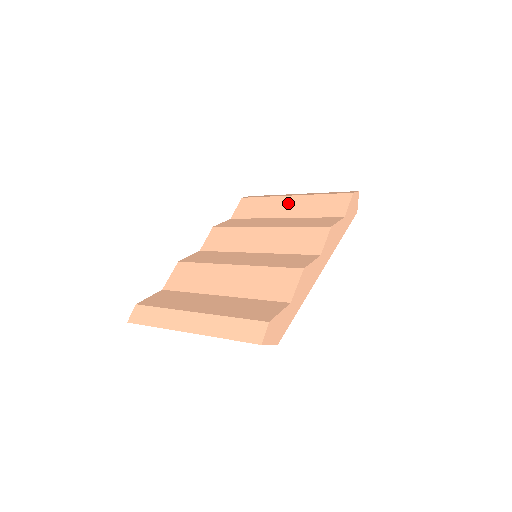
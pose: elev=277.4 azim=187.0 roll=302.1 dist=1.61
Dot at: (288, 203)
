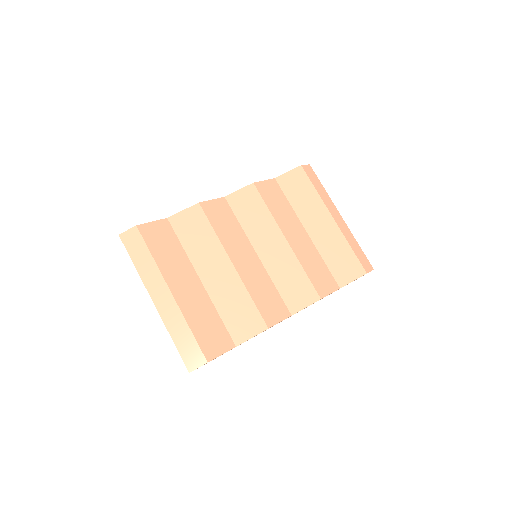
Dot at: (323, 221)
